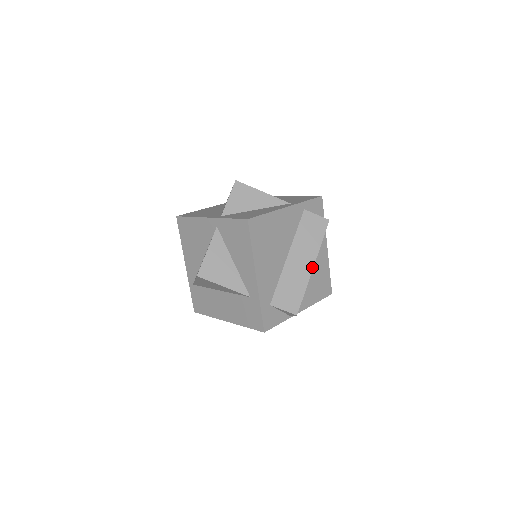
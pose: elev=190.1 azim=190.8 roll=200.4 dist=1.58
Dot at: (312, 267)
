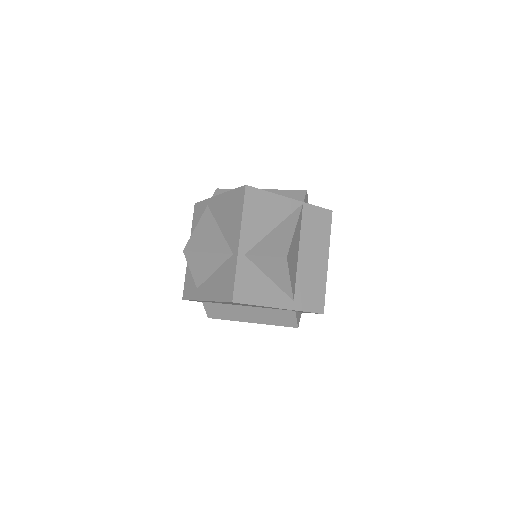
Dot at: (250, 322)
